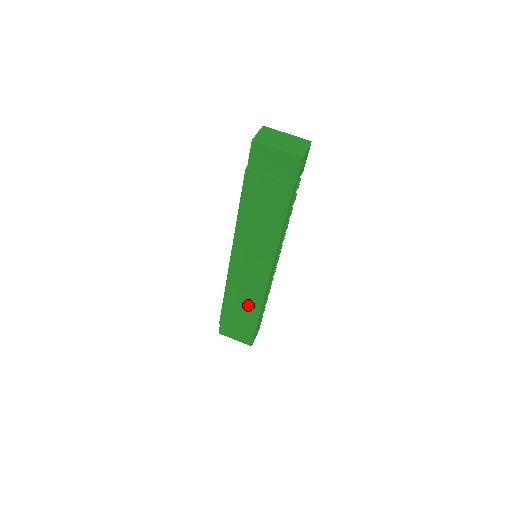
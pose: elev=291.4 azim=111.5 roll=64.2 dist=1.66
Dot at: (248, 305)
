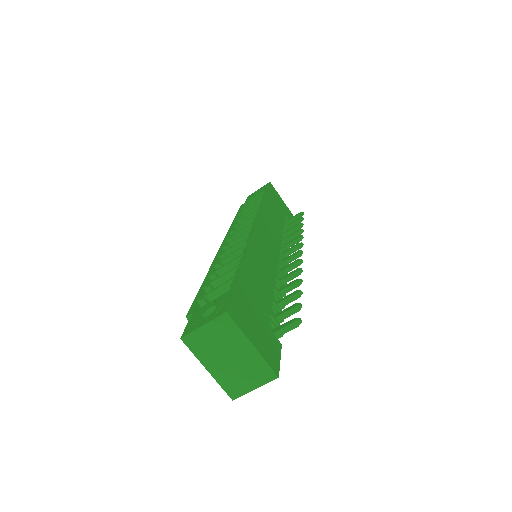
Dot at: occluded
